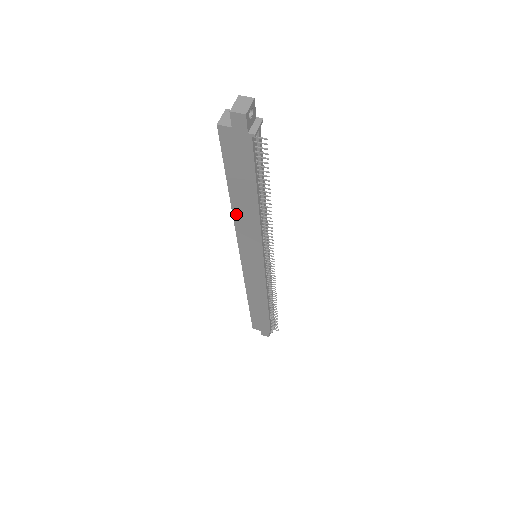
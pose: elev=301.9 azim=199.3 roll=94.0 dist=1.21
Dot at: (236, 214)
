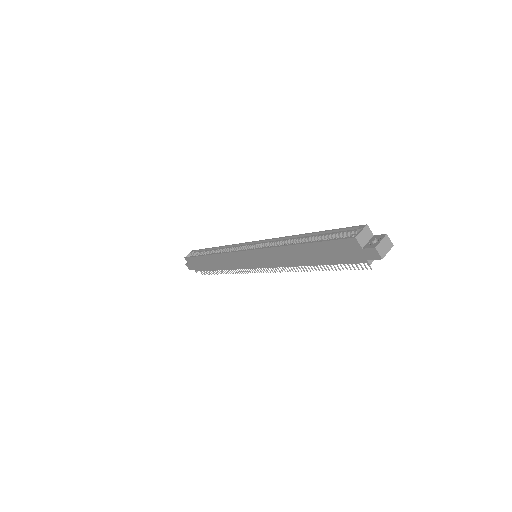
Dot at: (285, 249)
